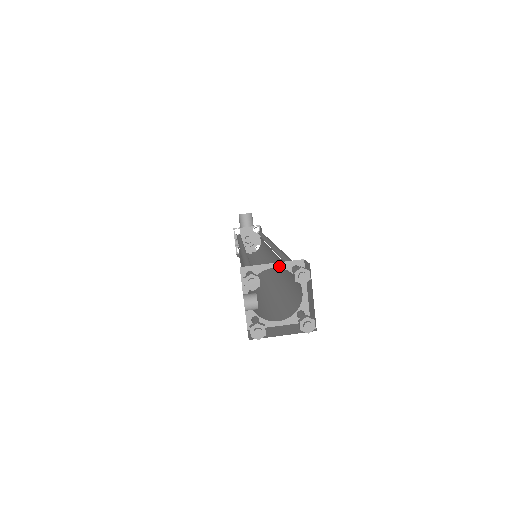
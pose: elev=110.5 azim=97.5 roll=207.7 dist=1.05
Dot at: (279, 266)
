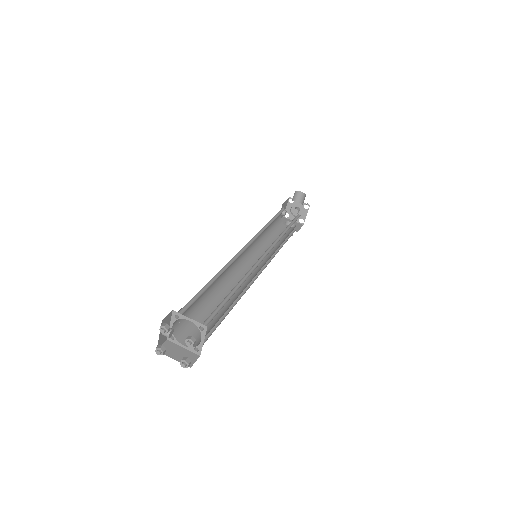
Dot at: (193, 322)
